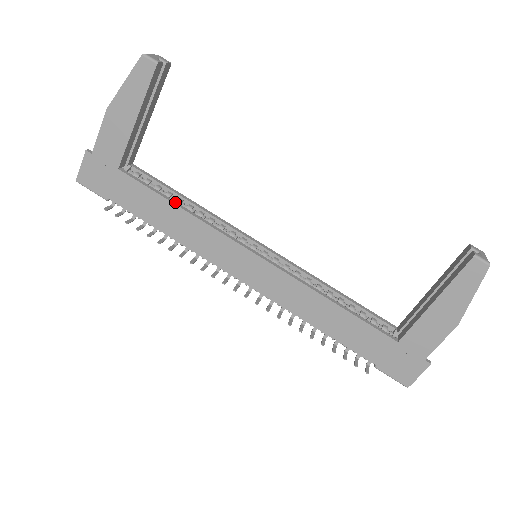
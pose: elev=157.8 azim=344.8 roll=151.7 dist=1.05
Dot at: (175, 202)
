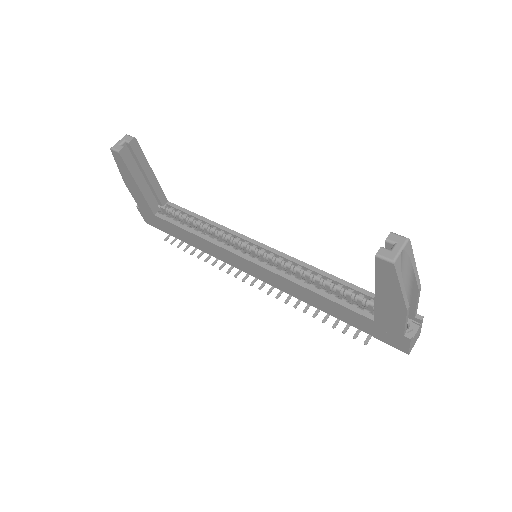
Dot at: (191, 230)
